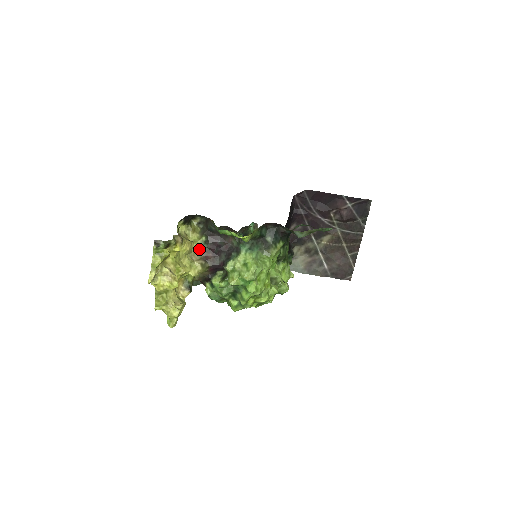
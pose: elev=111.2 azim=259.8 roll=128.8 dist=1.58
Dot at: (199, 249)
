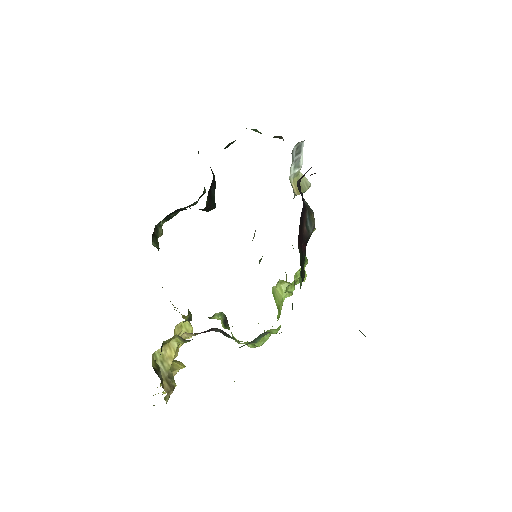
Dot at: occluded
